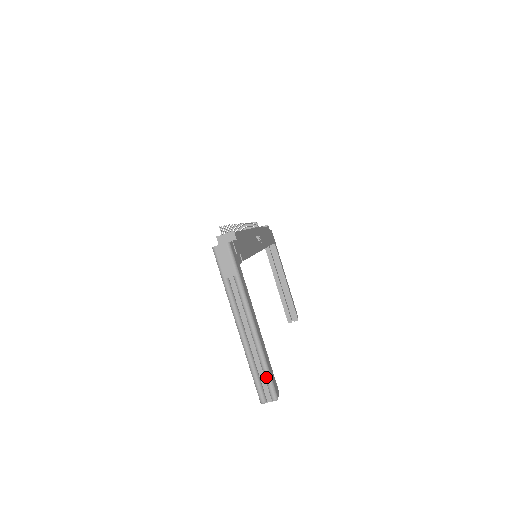
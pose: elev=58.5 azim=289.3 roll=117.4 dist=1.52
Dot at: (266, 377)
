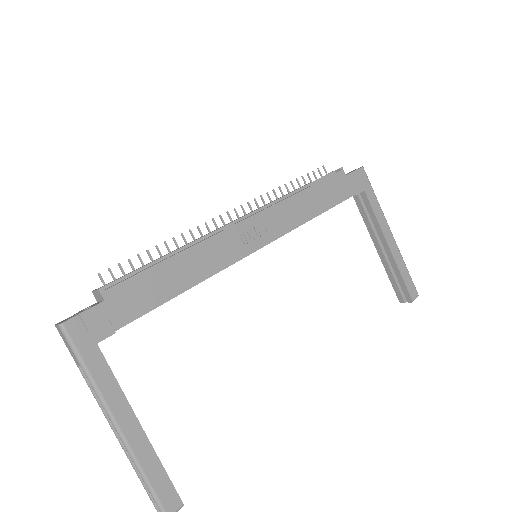
Dot at: (148, 490)
